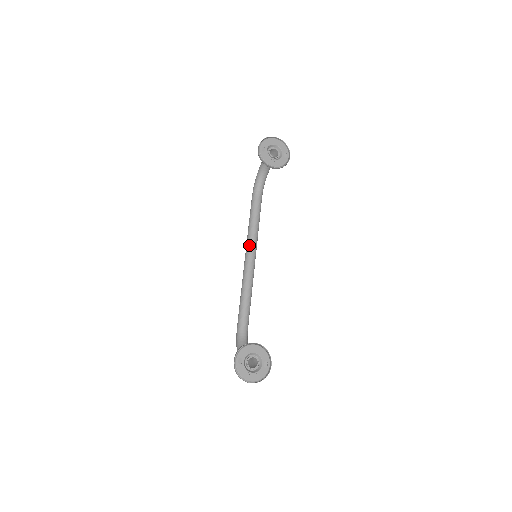
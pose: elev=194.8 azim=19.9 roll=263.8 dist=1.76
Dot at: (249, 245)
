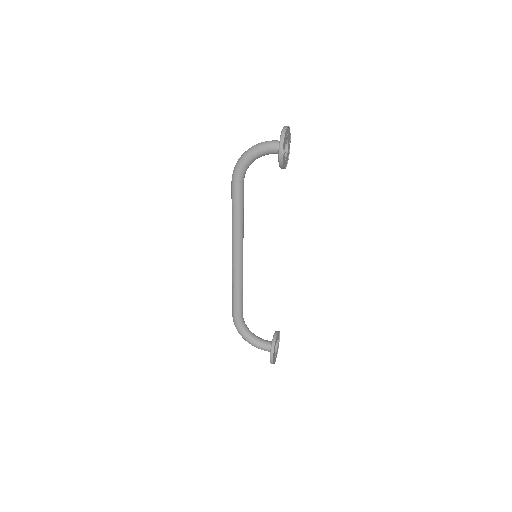
Dot at: (241, 242)
